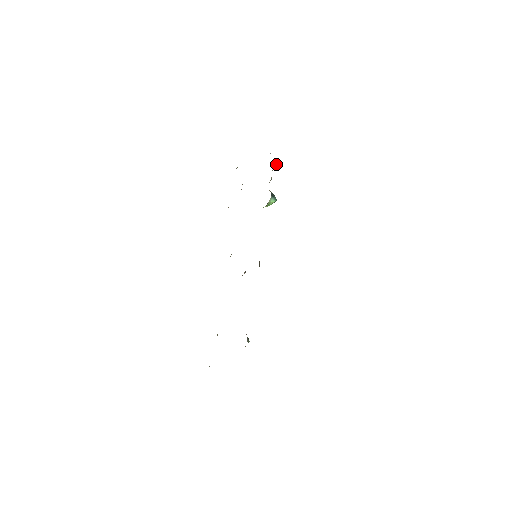
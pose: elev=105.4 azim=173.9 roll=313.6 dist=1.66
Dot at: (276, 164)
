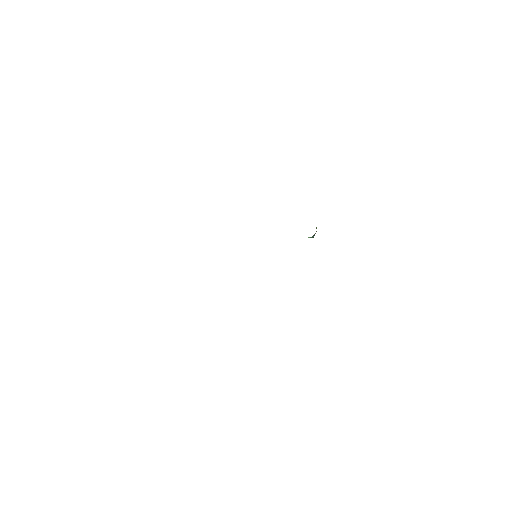
Dot at: occluded
